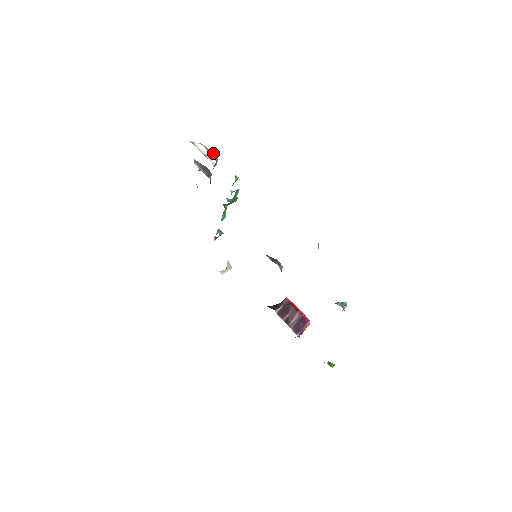
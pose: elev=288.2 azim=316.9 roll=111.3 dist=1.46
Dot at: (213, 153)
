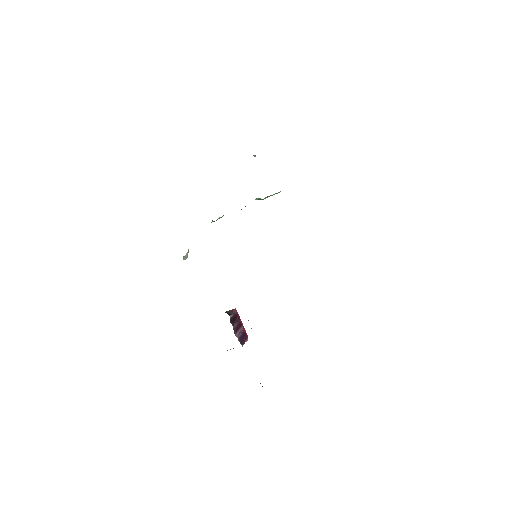
Dot at: occluded
